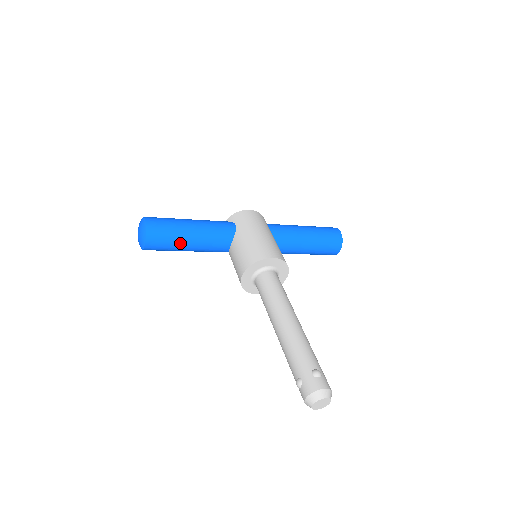
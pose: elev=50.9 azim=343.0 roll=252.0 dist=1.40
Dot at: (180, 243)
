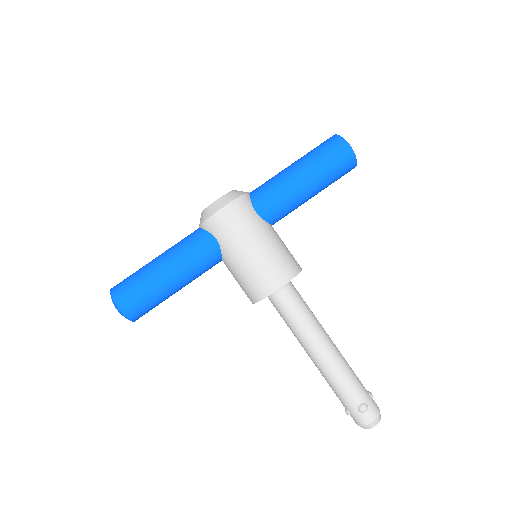
Dot at: (168, 297)
